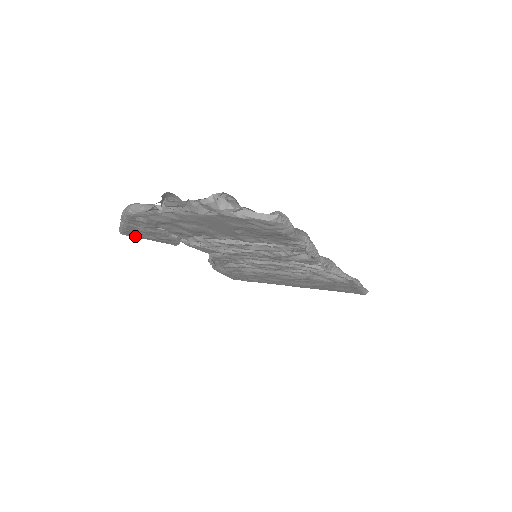
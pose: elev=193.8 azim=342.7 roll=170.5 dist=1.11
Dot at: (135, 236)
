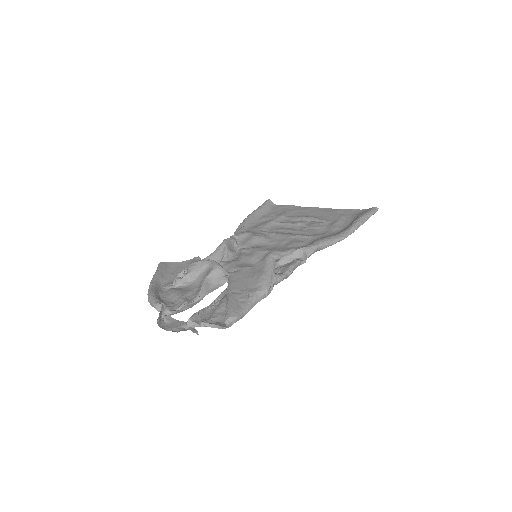
Dot at: (170, 266)
